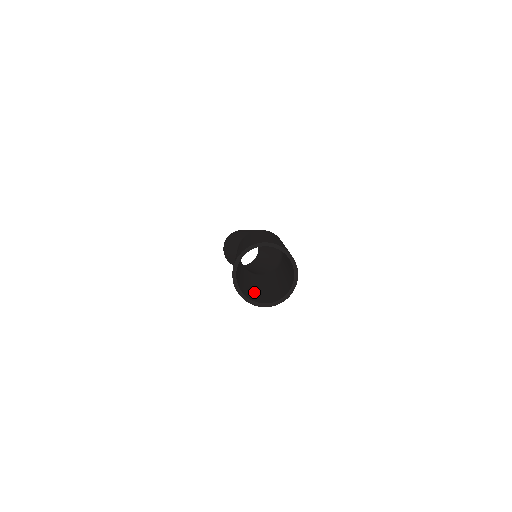
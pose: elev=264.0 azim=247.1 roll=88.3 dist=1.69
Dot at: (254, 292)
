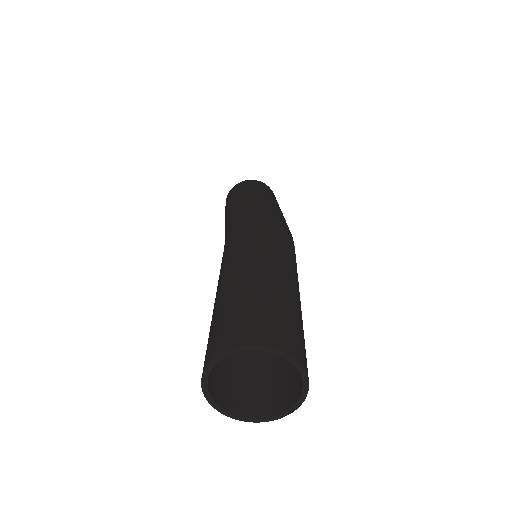
Dot at: (270, 368)
